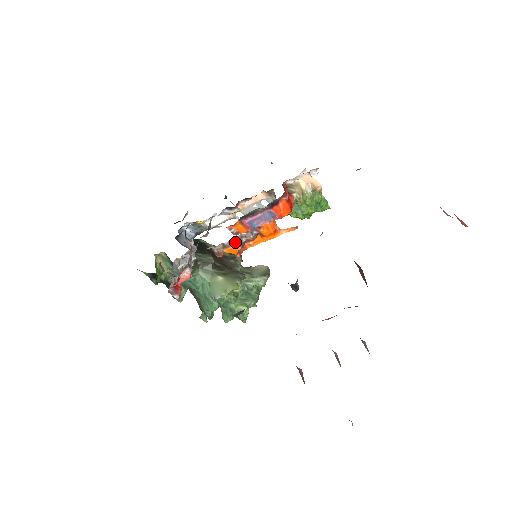
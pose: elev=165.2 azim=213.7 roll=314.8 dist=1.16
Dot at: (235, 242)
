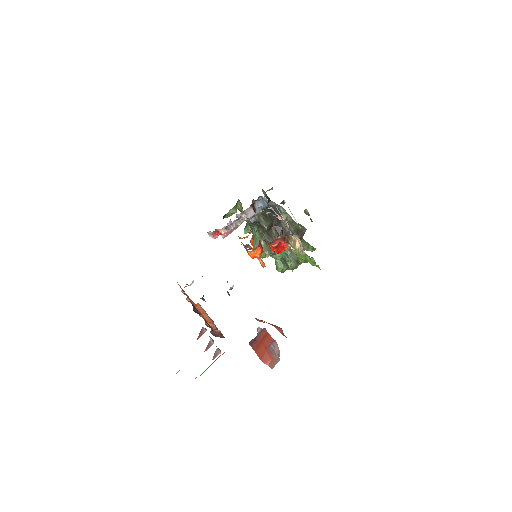
Dot at: occluded
